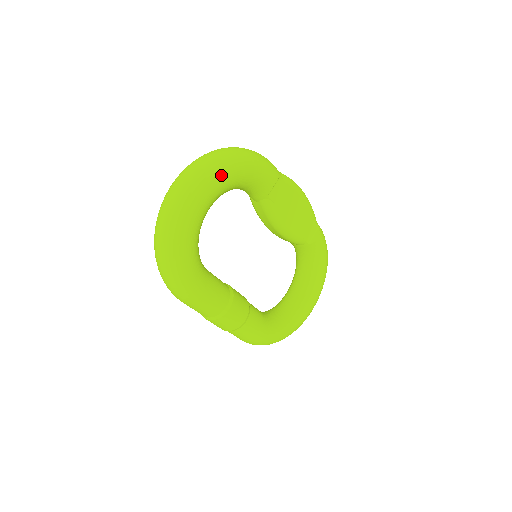
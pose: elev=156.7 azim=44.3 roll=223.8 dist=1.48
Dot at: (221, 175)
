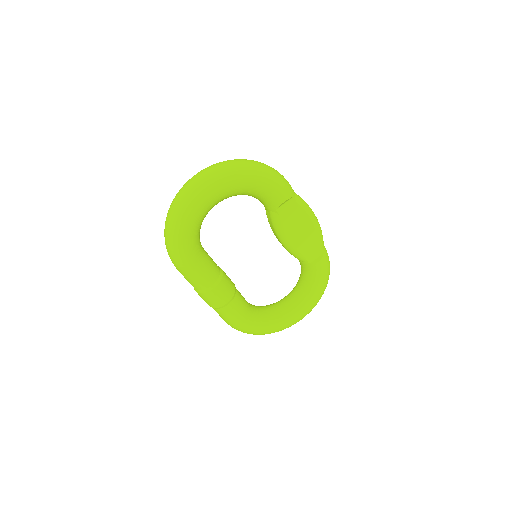
Dot at: (233, 180)
